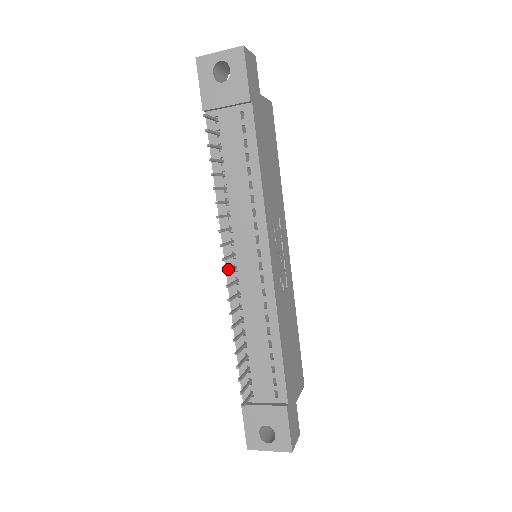
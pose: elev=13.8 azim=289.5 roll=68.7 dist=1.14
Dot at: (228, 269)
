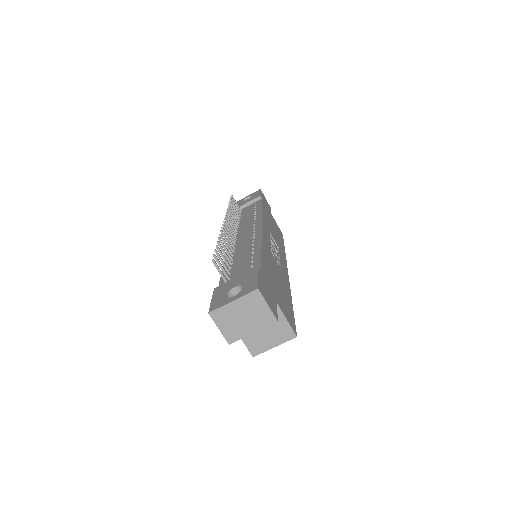
Dot at: occluded
